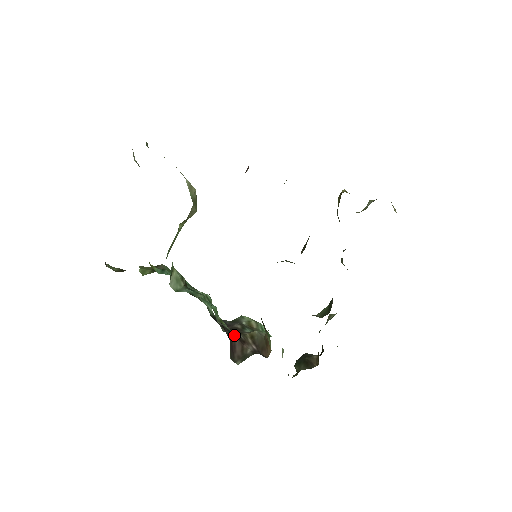
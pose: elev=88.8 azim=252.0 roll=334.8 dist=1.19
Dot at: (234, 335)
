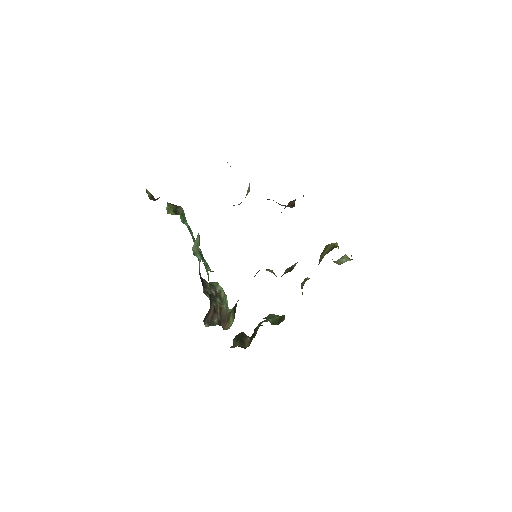
Dot at: (213, 304)
